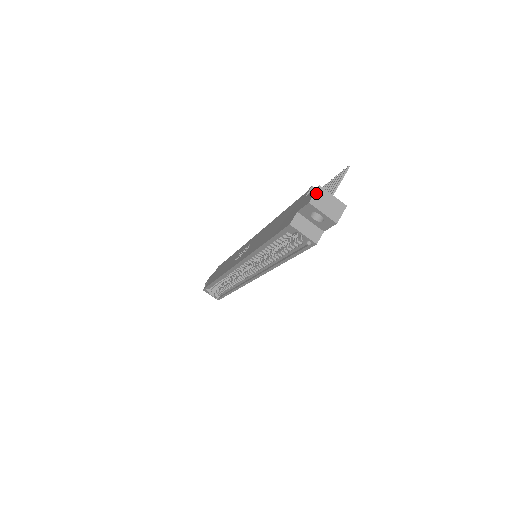
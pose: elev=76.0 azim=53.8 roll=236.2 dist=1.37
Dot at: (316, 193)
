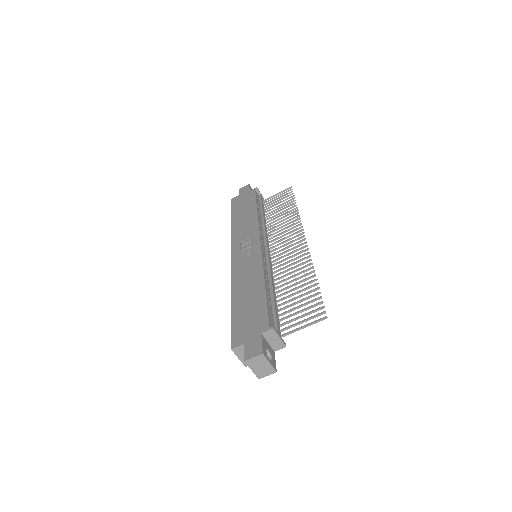
Dot at: (256, 357)
